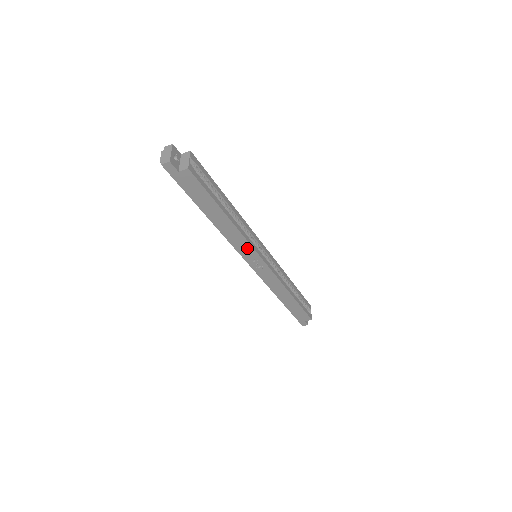
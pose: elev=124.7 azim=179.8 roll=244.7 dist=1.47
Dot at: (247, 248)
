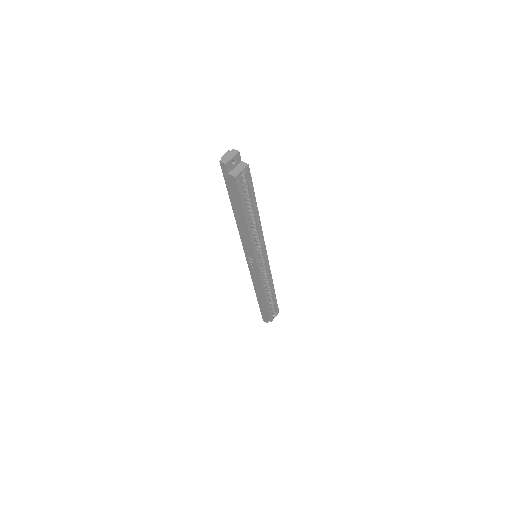
Dot at: (250, 249)
